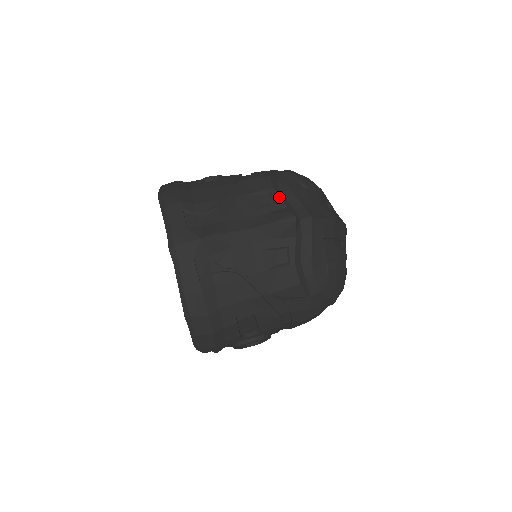
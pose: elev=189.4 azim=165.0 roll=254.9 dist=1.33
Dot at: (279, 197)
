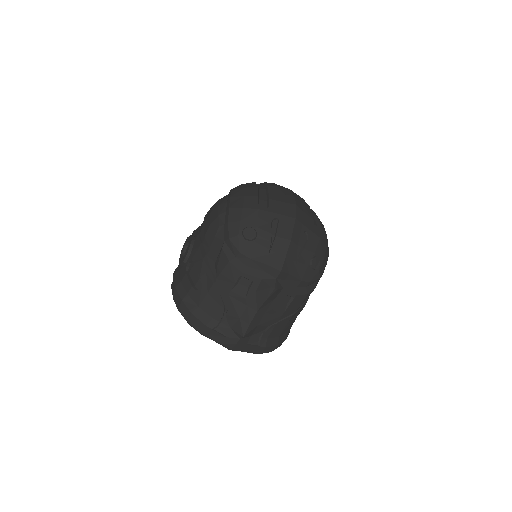
Dot at: (251, 276)
